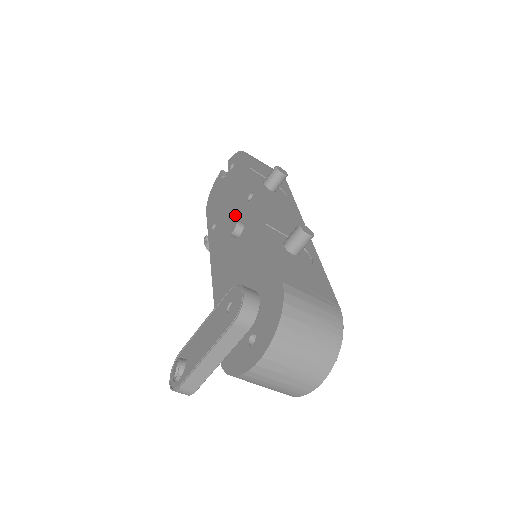
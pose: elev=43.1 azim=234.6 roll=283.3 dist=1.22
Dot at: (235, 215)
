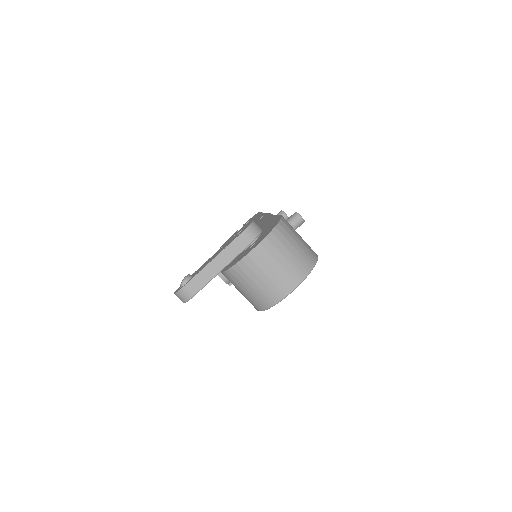
Dot at: occluded
